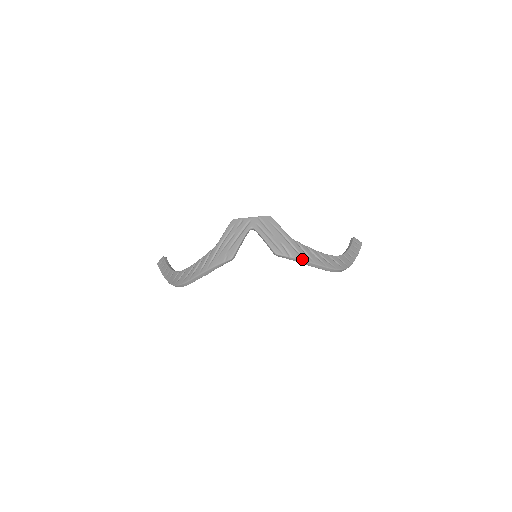
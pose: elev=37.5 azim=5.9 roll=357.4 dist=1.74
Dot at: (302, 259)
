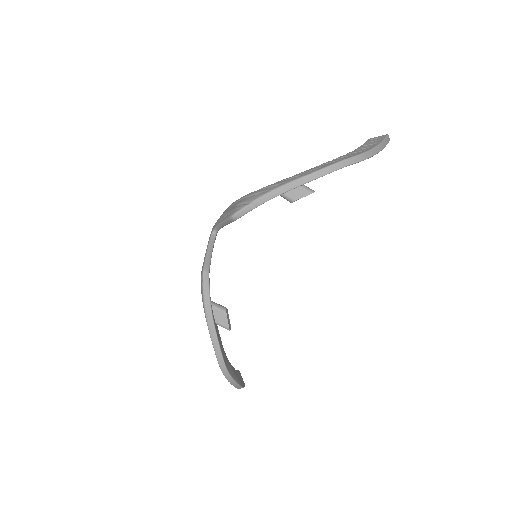
Dot at: (266, 193)
